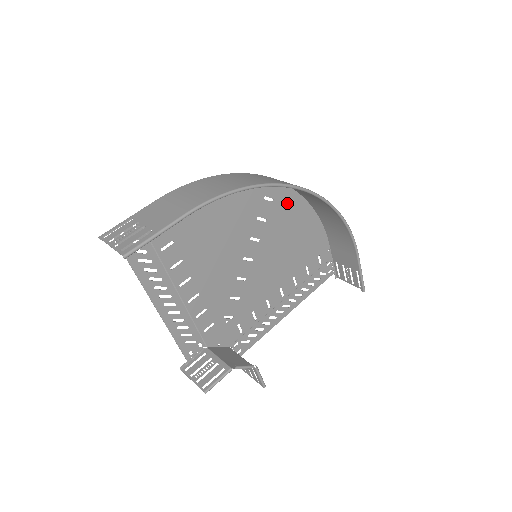
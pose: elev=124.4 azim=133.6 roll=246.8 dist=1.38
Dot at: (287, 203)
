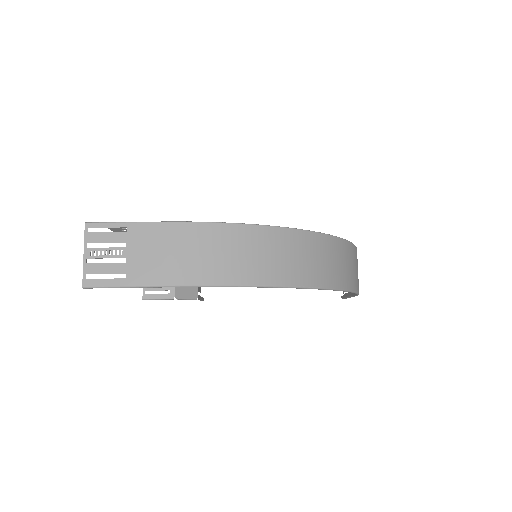
Dot at: occluded
